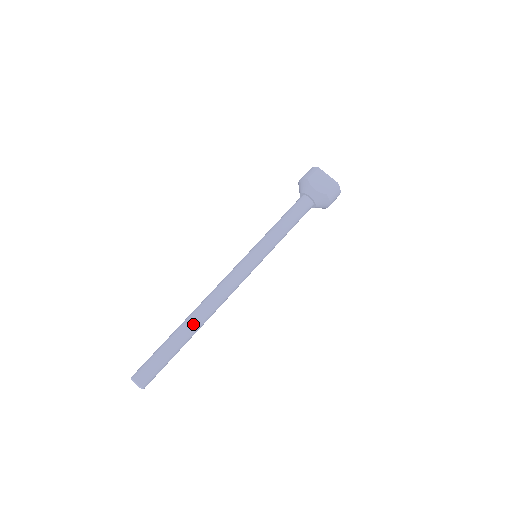
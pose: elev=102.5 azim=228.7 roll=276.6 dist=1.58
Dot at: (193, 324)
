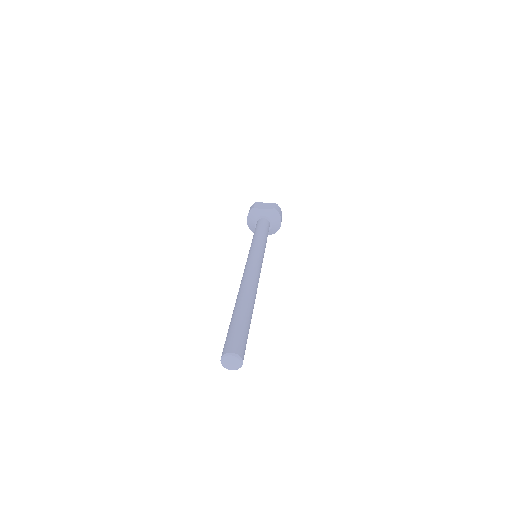
Dot at: (246, 298)
